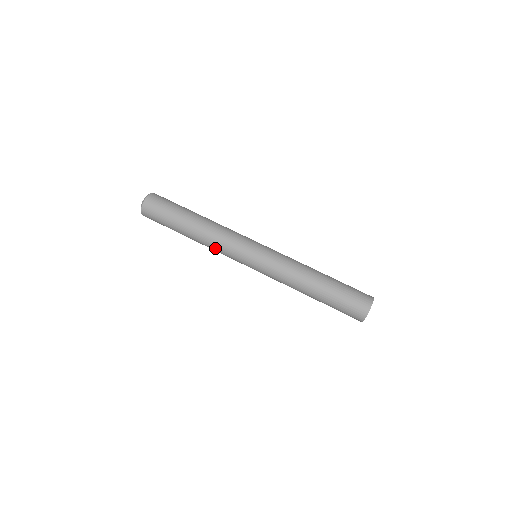
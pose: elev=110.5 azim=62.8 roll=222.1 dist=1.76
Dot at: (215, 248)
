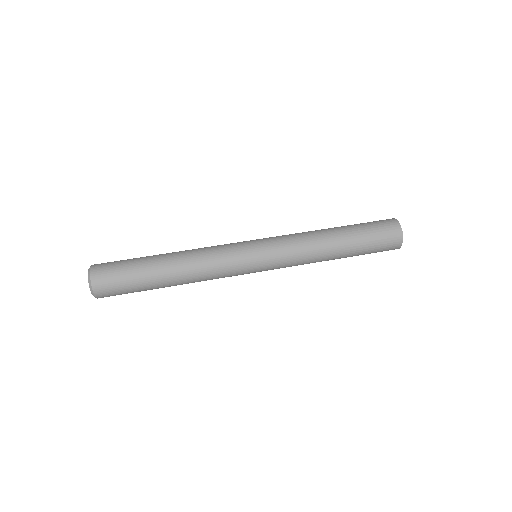
Dot at: (207, 257)
